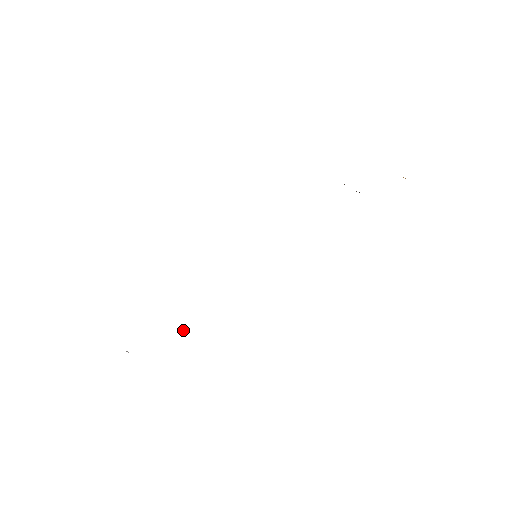
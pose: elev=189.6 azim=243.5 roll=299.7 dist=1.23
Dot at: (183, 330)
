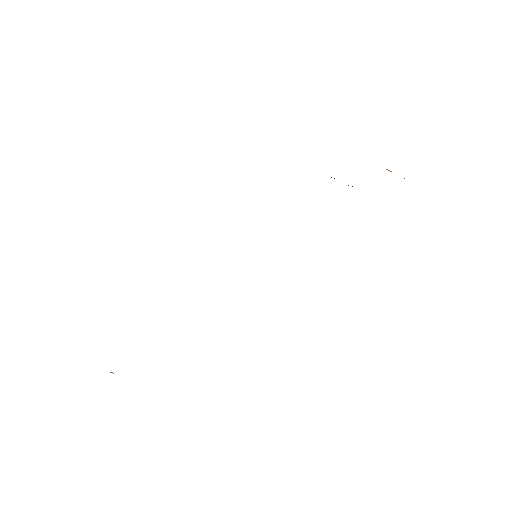
Dot at: occluded
